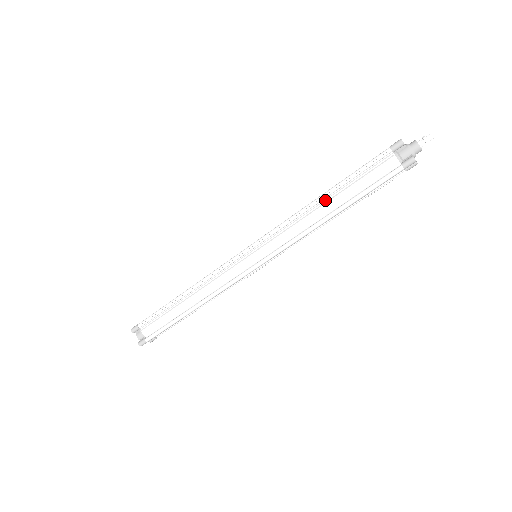
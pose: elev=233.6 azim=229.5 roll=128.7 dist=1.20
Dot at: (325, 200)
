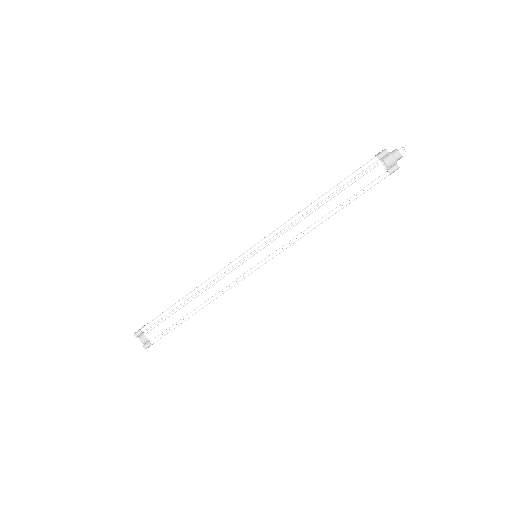
Dot at: (321, 204)
